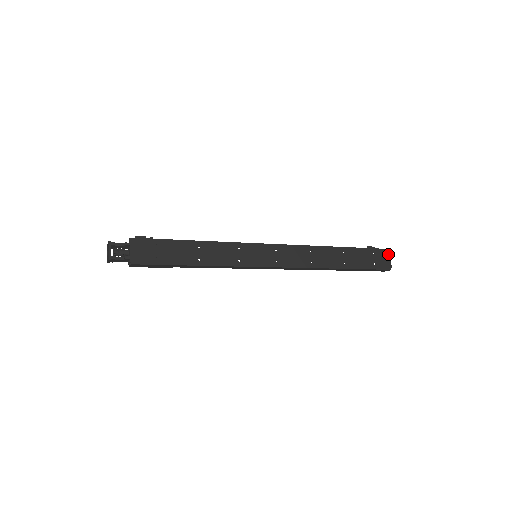
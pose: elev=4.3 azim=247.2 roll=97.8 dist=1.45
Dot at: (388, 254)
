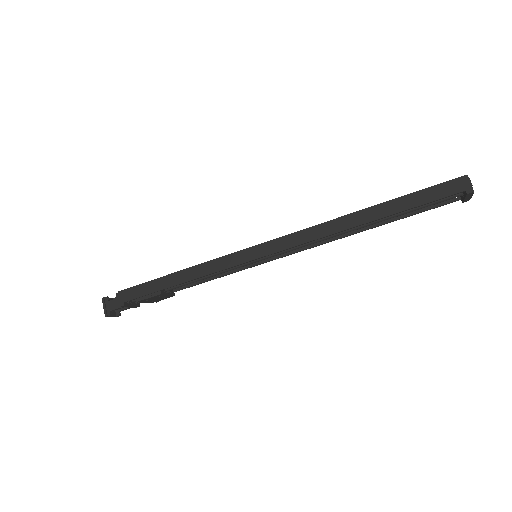
Dot at: occluded
